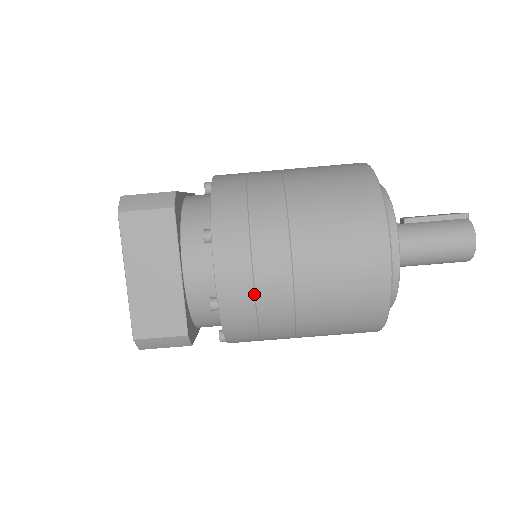
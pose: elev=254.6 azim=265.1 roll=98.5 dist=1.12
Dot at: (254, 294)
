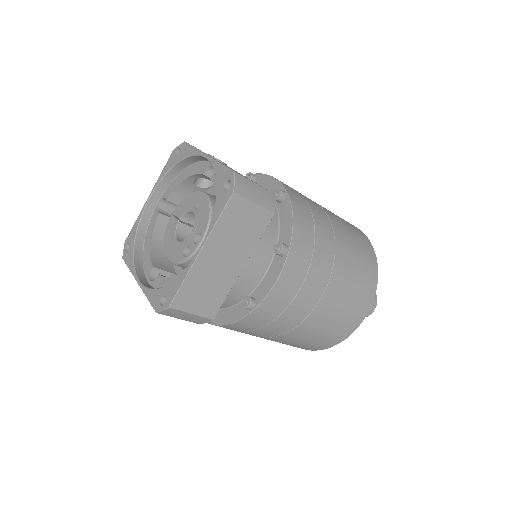
Dot at: (284, 310)
